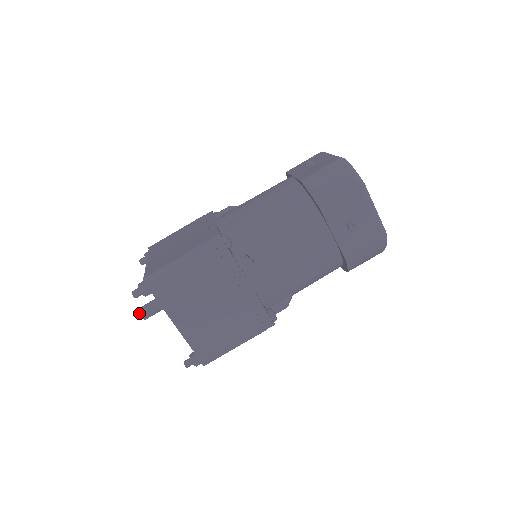
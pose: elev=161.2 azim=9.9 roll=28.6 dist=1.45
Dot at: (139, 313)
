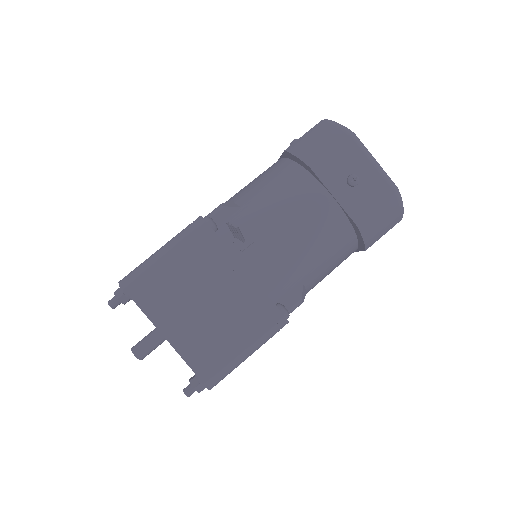
Dot at: (132, 351)
